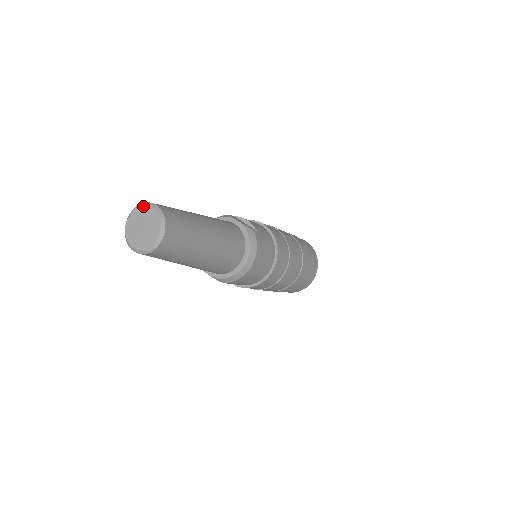
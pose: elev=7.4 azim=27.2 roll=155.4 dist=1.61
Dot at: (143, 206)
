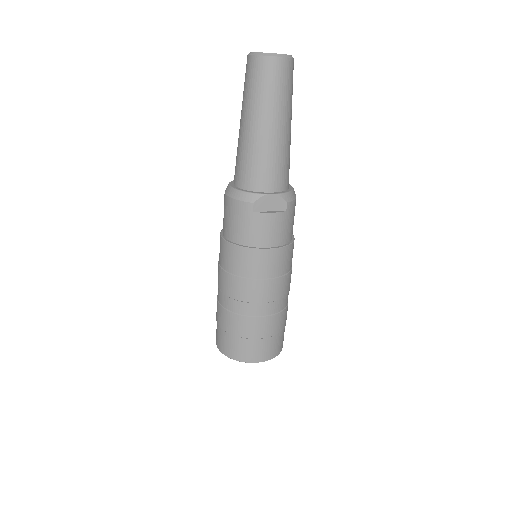
Dot at: occluded
